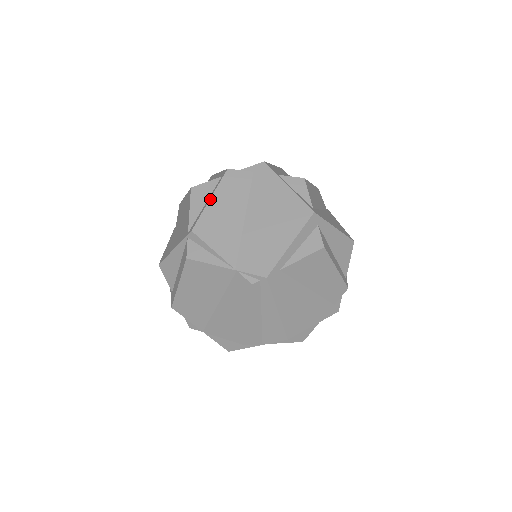
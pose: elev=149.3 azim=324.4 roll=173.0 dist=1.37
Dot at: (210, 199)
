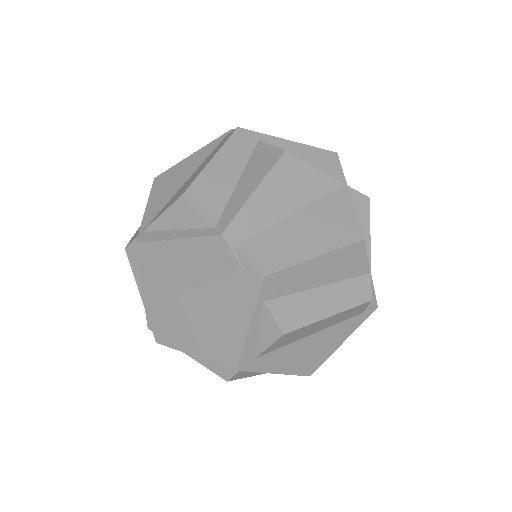
Dot at: (175, 239)
